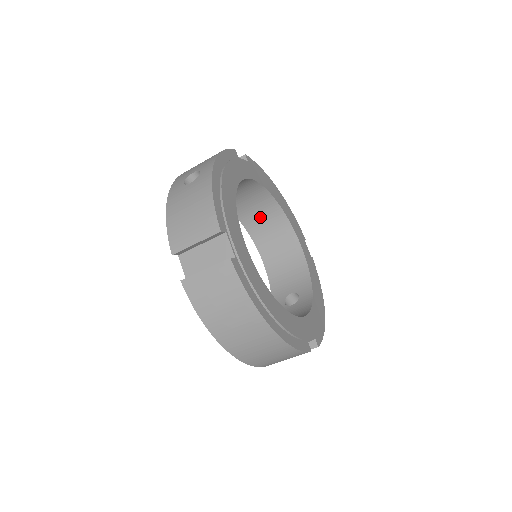
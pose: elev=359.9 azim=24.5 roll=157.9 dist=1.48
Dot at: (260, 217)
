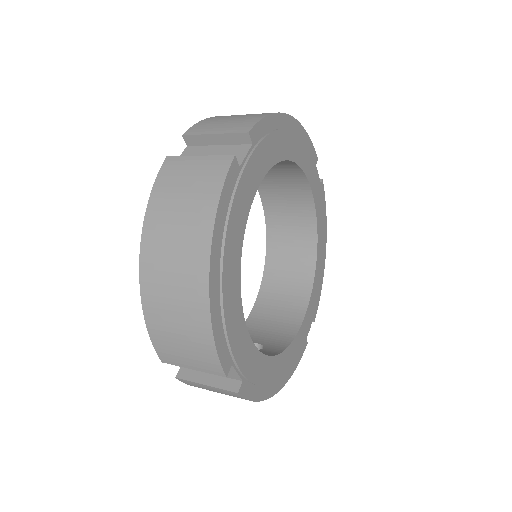
Dot at: (289, 255)
